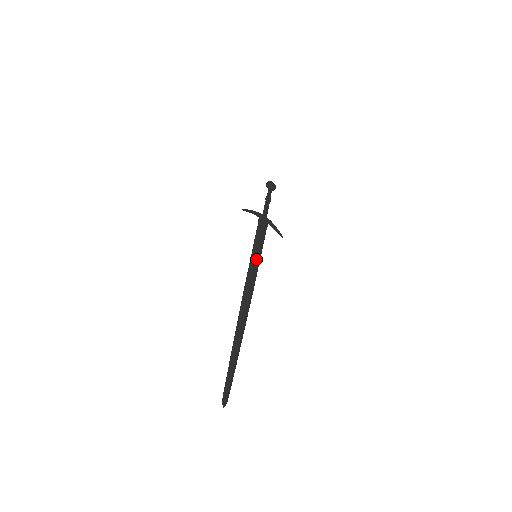
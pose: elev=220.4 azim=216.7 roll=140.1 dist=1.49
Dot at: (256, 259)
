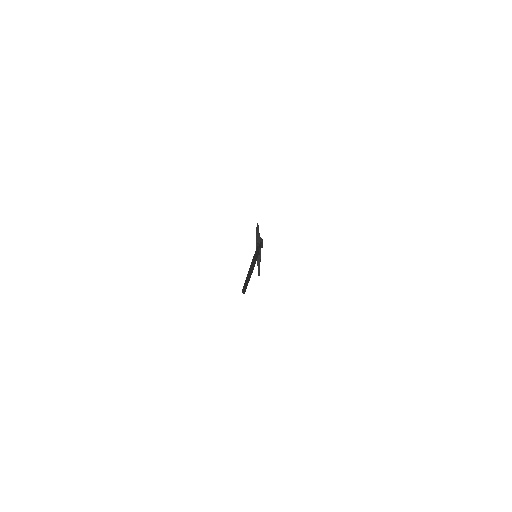
Dot at: (257, 257)
